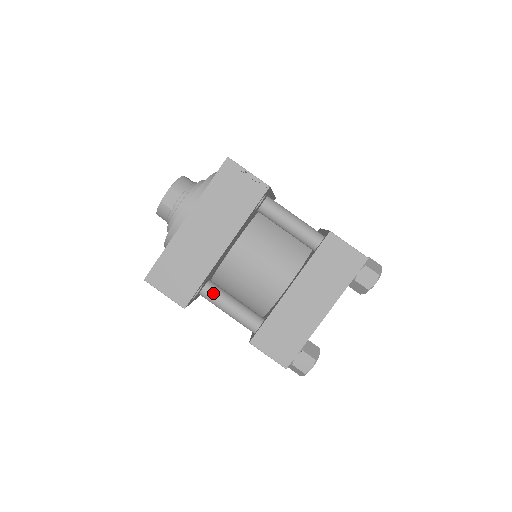
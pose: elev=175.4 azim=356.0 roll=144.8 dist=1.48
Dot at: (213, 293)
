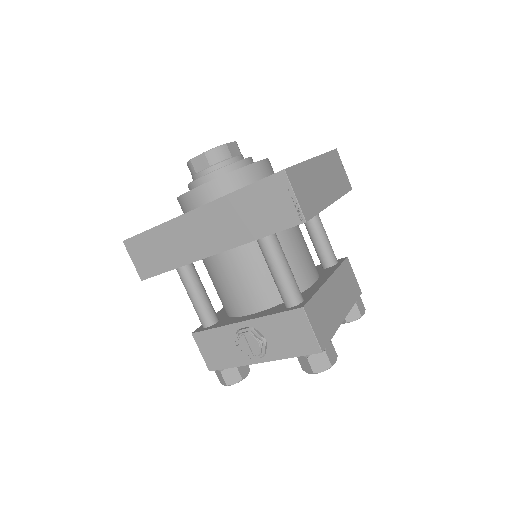
Dot at: (279, 243)
